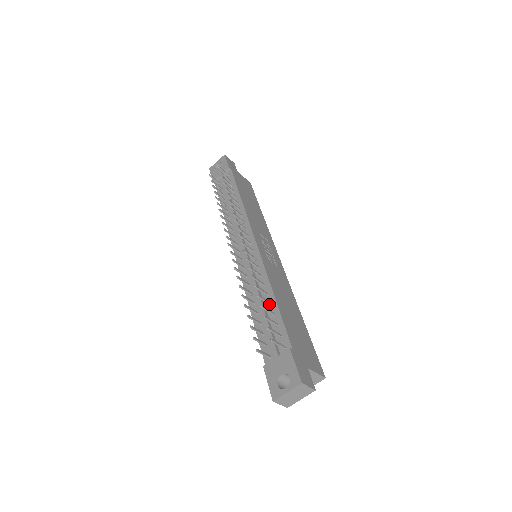
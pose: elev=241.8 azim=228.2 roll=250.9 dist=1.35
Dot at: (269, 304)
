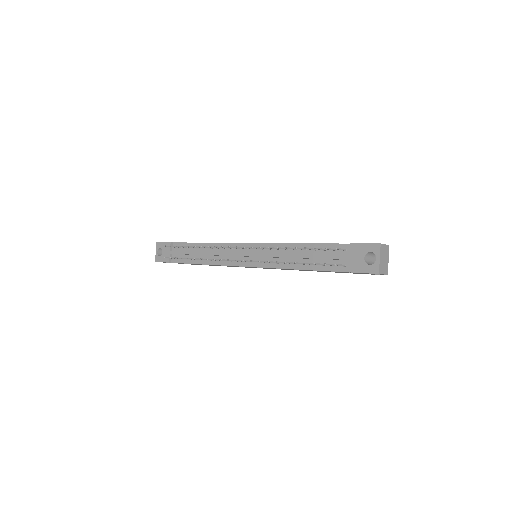
Dot at: (305, 250)
